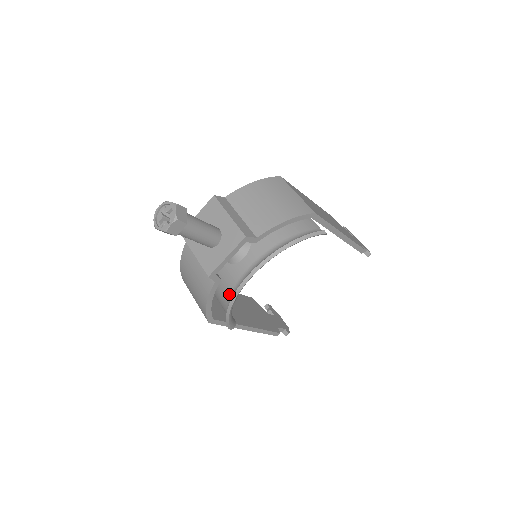
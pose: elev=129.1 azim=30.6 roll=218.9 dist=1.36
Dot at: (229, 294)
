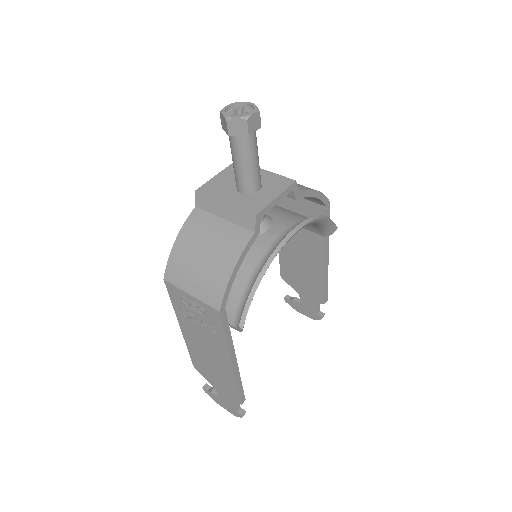
Dot at: (250, 271)
